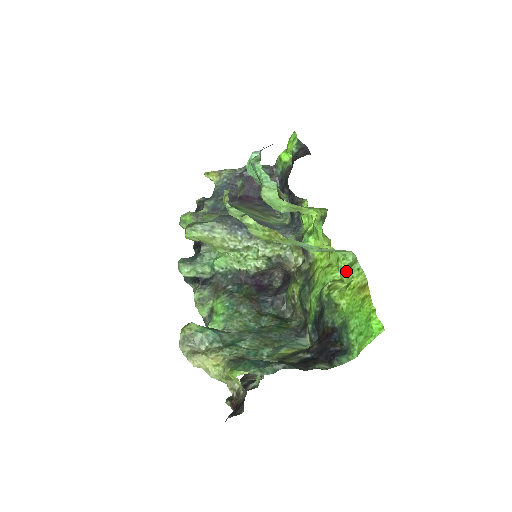
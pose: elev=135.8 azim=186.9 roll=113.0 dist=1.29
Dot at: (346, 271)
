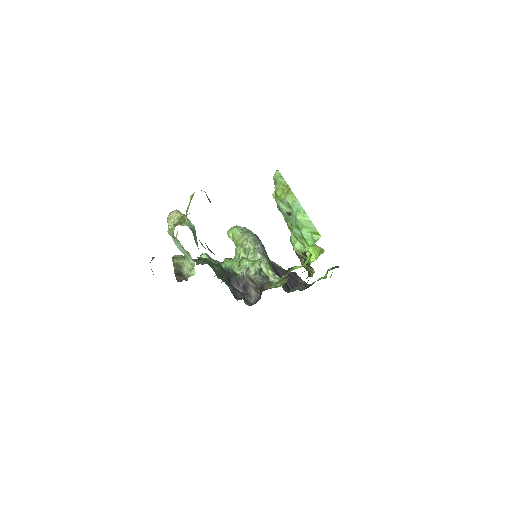
Dot at: occluded
